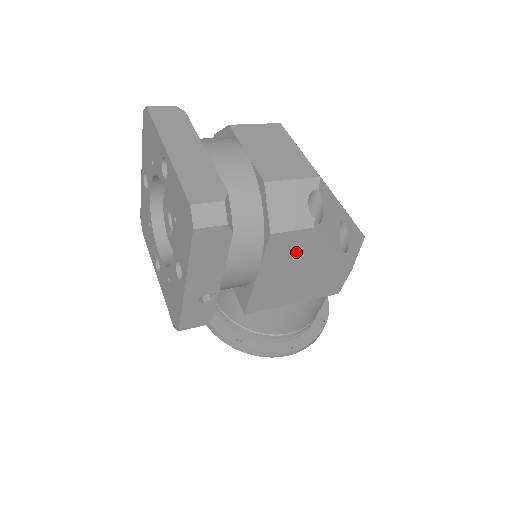
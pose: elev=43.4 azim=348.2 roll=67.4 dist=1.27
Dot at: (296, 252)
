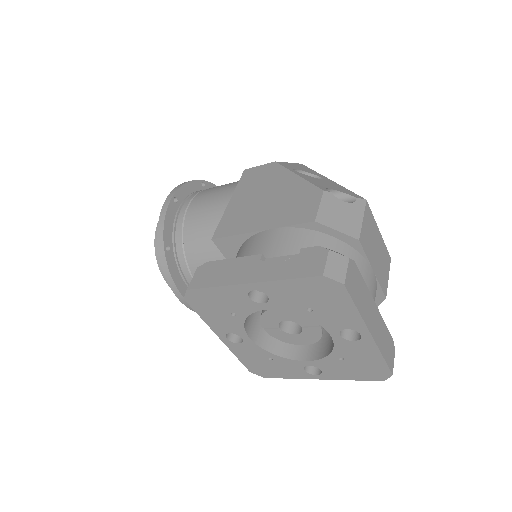
Dot at: occluded
